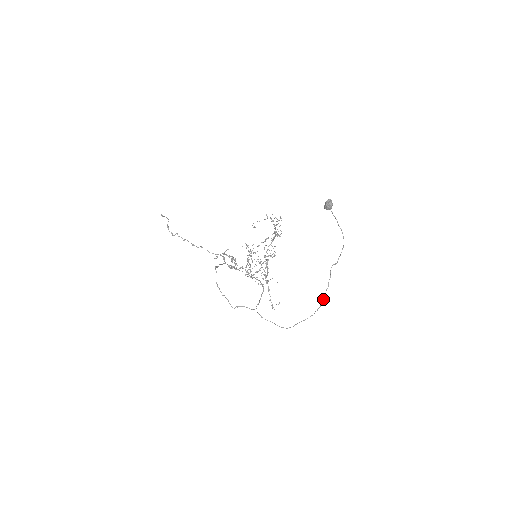
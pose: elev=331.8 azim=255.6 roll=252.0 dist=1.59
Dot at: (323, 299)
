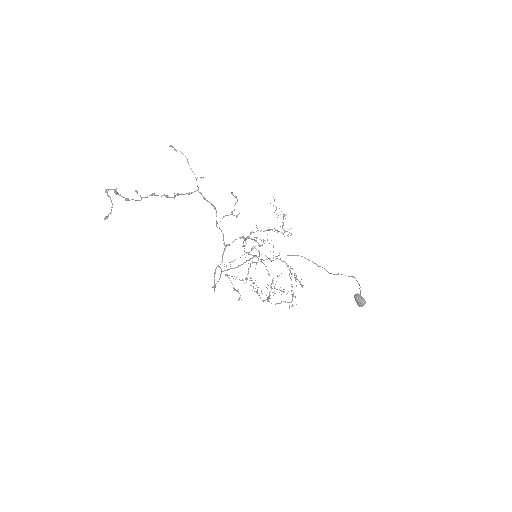
Dot at: (313, 262)
